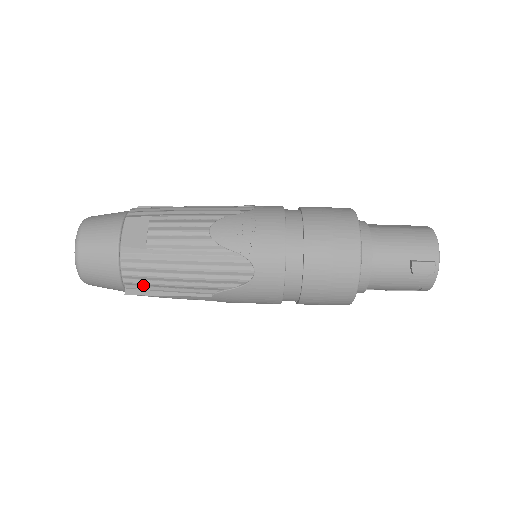
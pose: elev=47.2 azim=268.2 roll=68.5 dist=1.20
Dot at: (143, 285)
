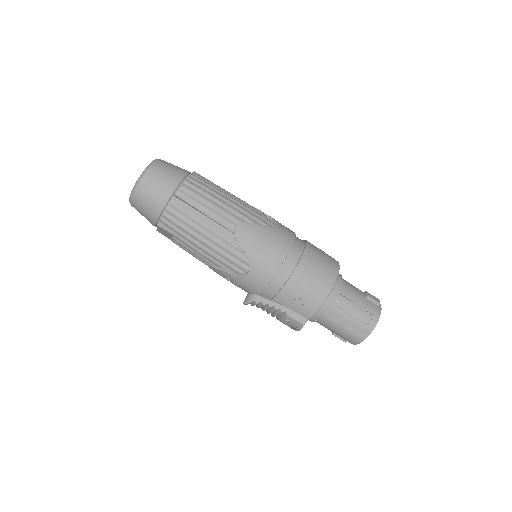
Dot at: (197, 190)
